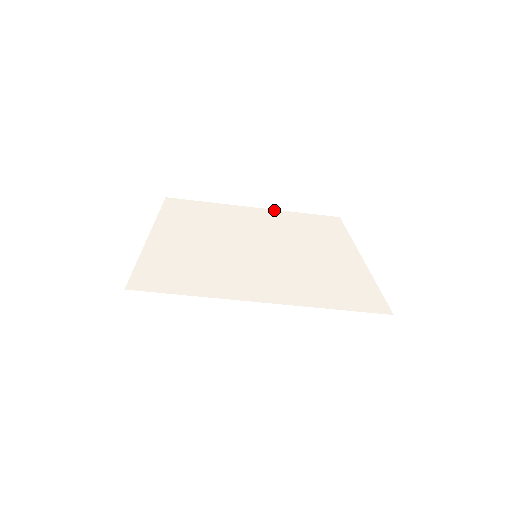
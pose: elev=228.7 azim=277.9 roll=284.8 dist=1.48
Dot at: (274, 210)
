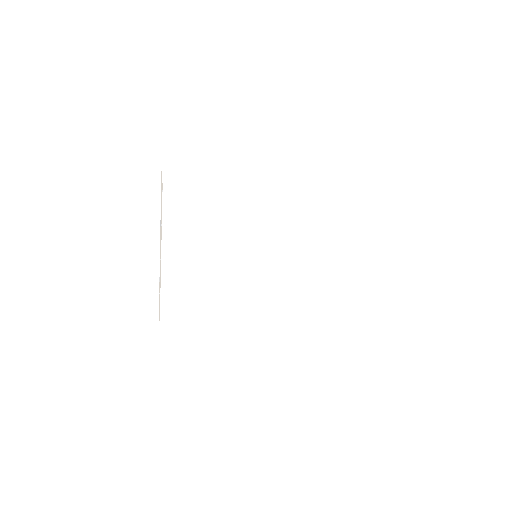
Dot at: (300, 190)
